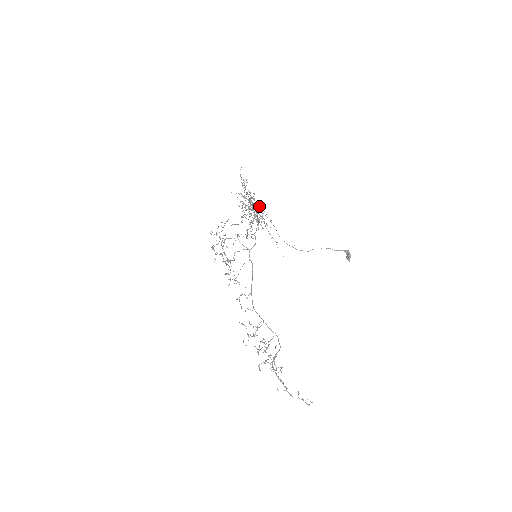
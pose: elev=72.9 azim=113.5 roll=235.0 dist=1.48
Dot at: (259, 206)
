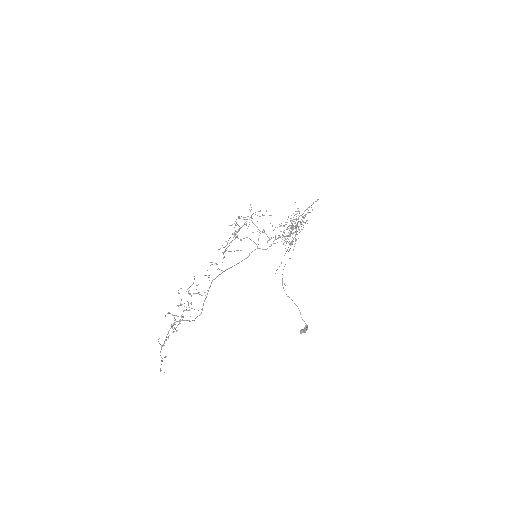
Dot at: occluded
